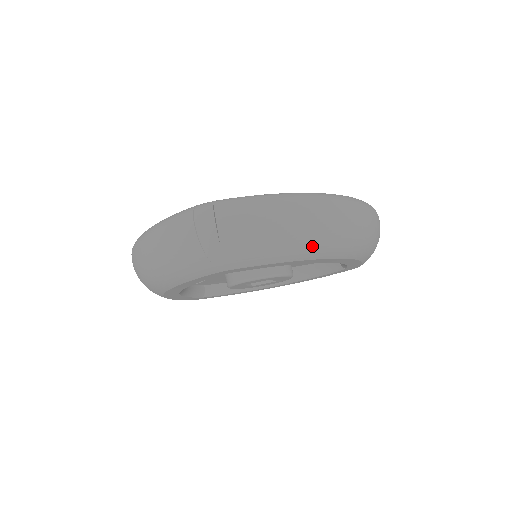
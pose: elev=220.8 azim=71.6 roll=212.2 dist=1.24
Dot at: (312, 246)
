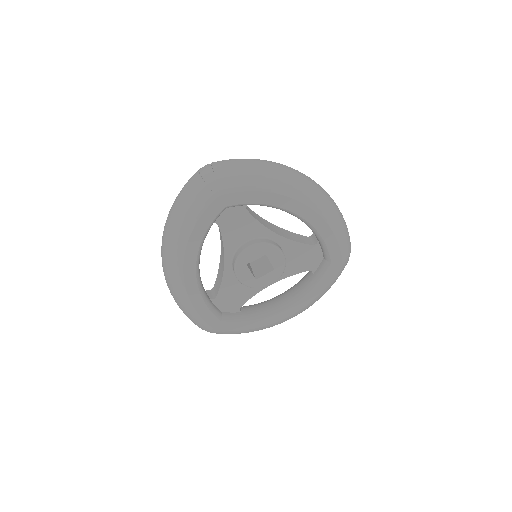
Dot at: (278, 181)
